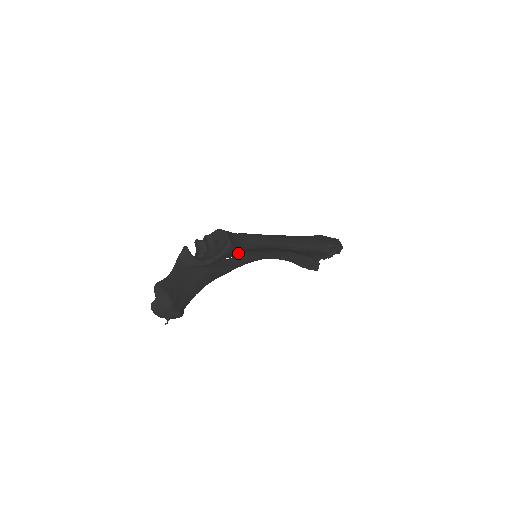
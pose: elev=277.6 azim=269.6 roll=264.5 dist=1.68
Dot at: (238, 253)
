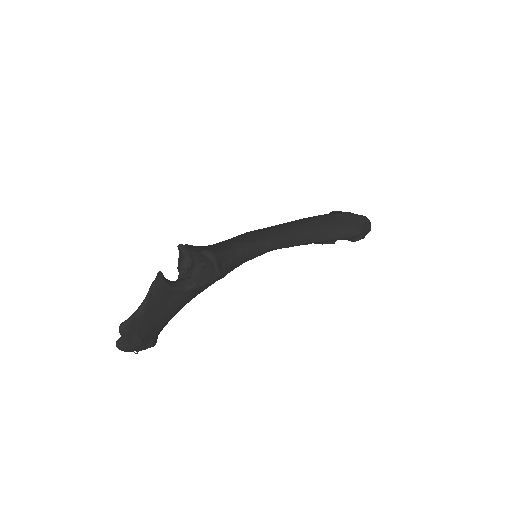
Dot at: occluded
